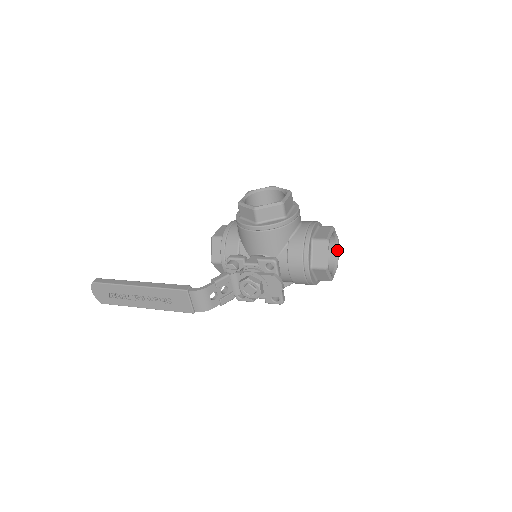
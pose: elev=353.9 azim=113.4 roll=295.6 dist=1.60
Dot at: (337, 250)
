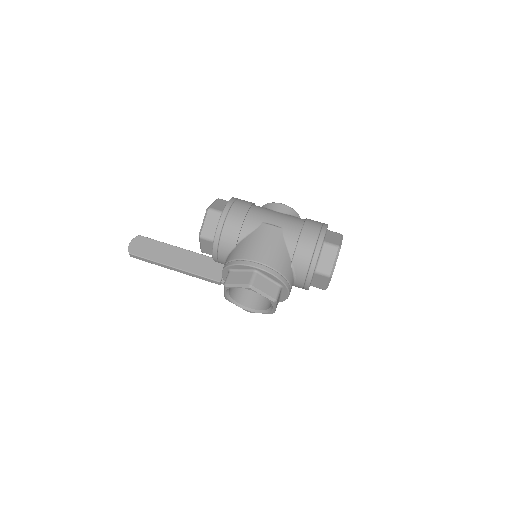
Dot at: occluded
